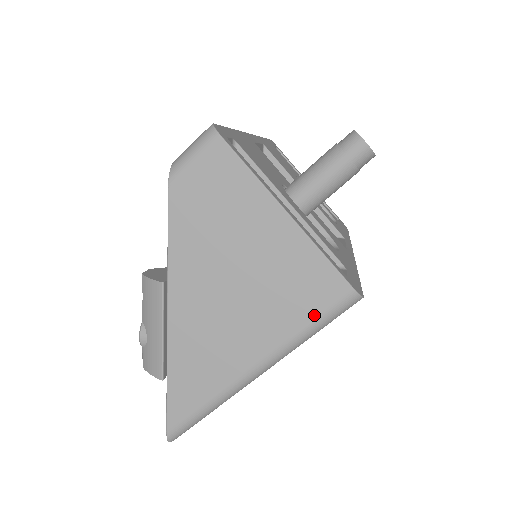
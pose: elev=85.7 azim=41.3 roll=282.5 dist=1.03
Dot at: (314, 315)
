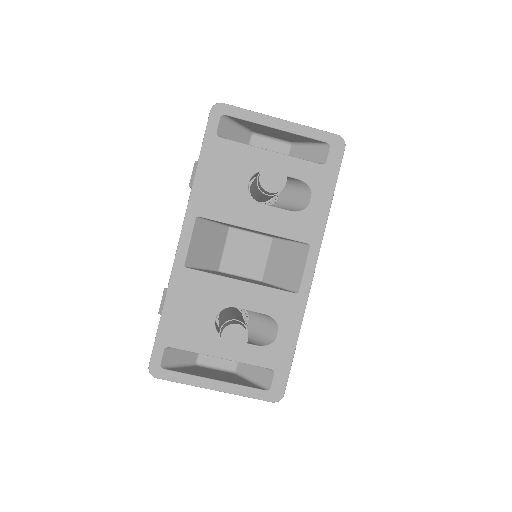
Dot at: occluded
